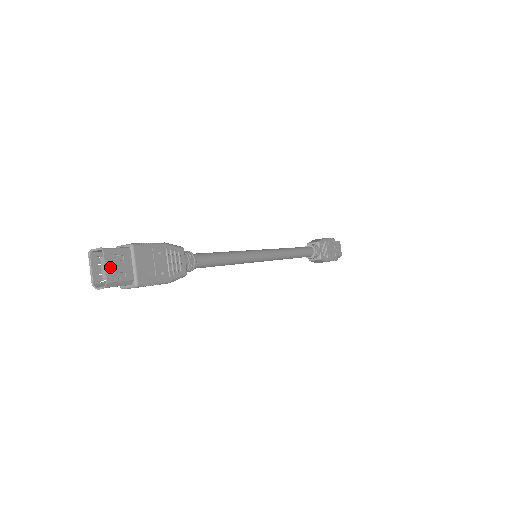
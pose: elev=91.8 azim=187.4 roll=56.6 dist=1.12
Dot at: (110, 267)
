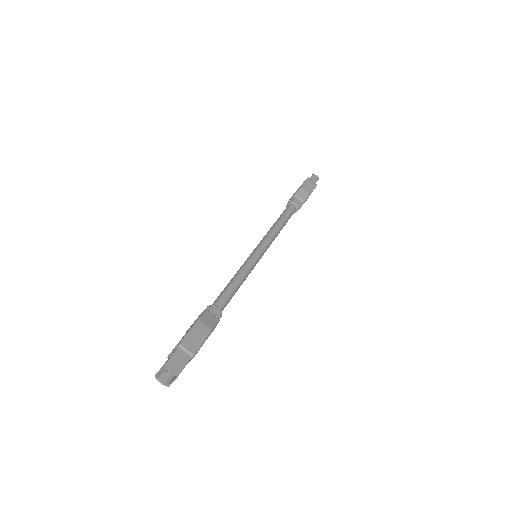
Dot at: (175, 379)
